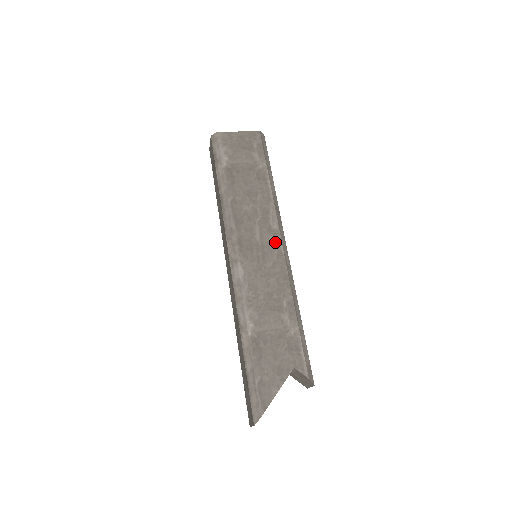
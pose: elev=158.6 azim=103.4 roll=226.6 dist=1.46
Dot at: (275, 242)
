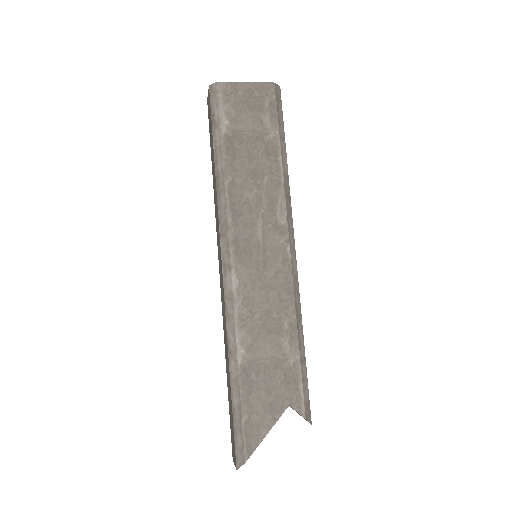
Dot at: (281, 243)
